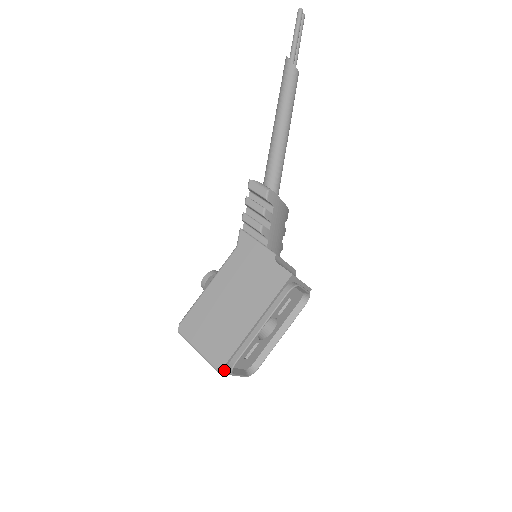
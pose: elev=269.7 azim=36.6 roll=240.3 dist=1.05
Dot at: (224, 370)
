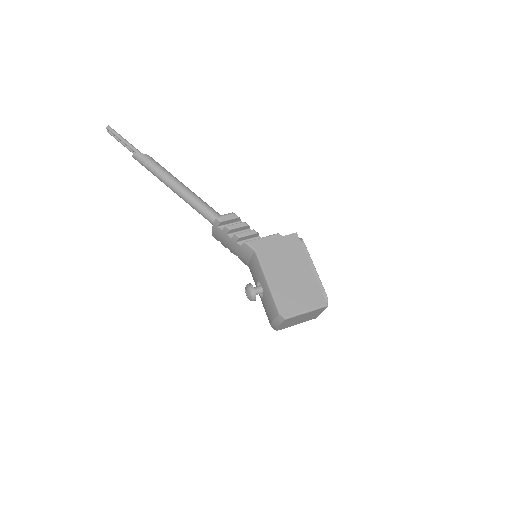
Dot at: (325, 305)
